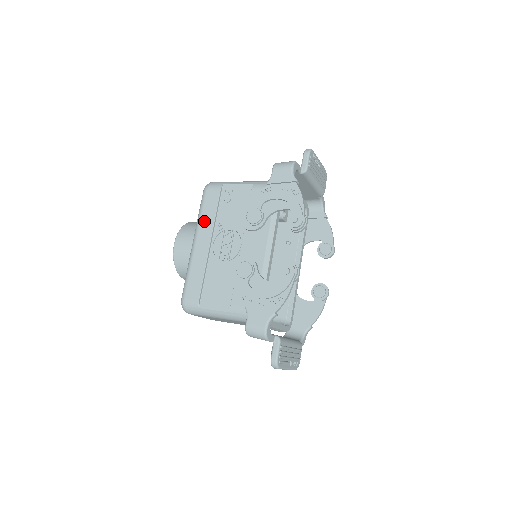
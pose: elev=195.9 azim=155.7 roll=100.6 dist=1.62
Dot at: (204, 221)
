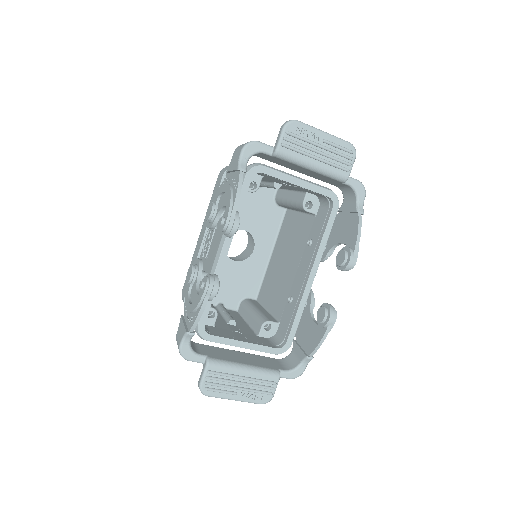
Dot at: occluded
